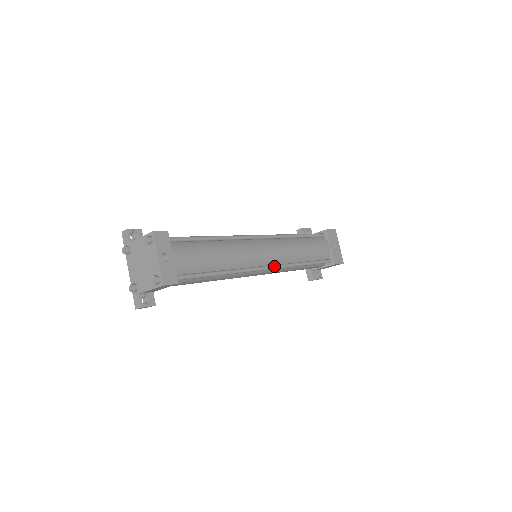
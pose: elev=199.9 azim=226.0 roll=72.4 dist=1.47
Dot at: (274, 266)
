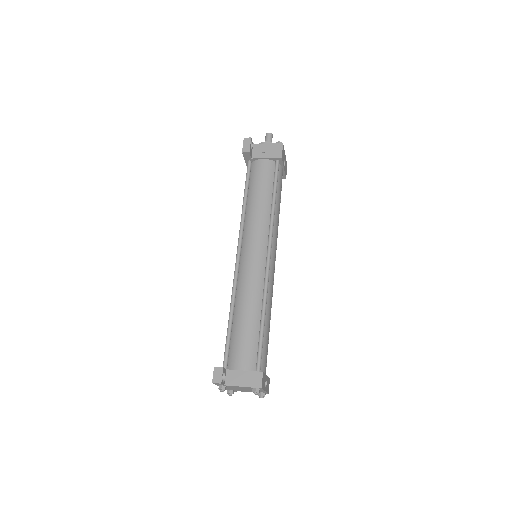
Dot at: (275, 260)
